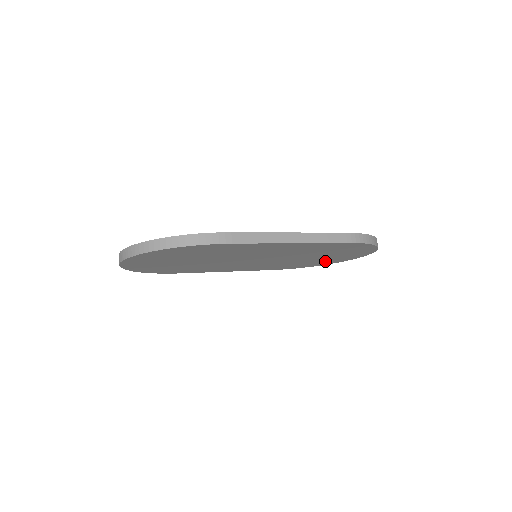
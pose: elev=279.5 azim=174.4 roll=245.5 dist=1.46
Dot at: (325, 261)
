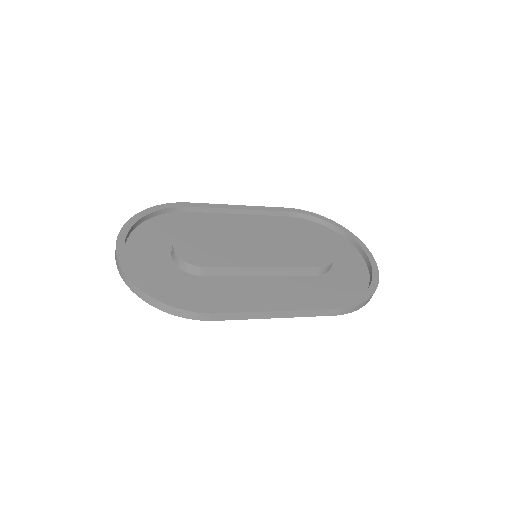
Dot at: (333, 244)
